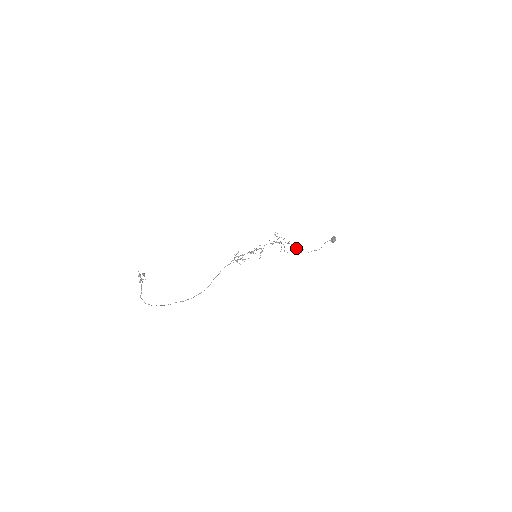
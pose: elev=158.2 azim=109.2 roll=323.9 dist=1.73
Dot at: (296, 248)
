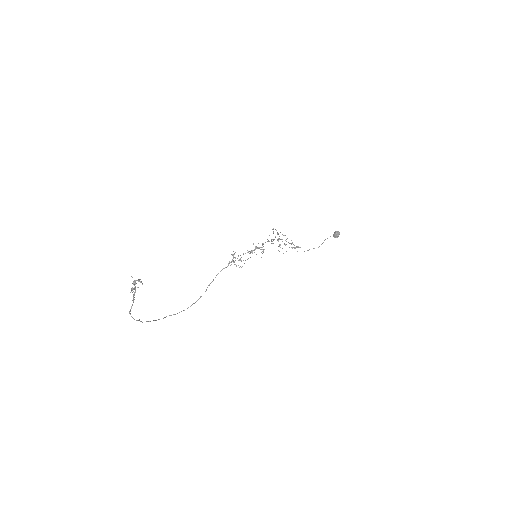
Dot at: (292, 247)
